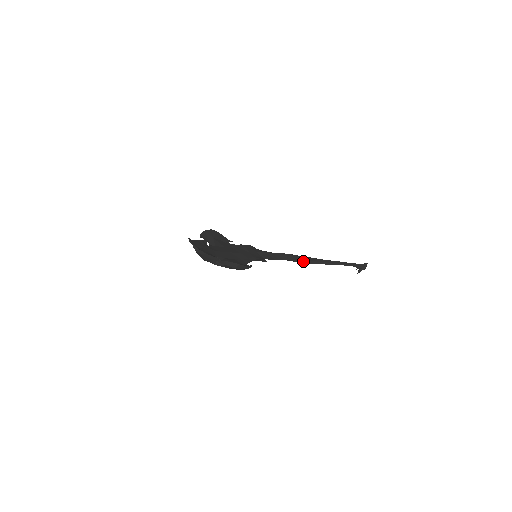
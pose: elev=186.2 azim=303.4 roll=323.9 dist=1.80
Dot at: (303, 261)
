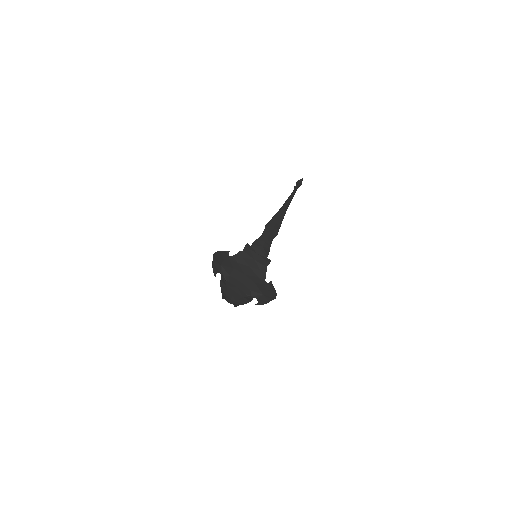
Dot at: occluded
